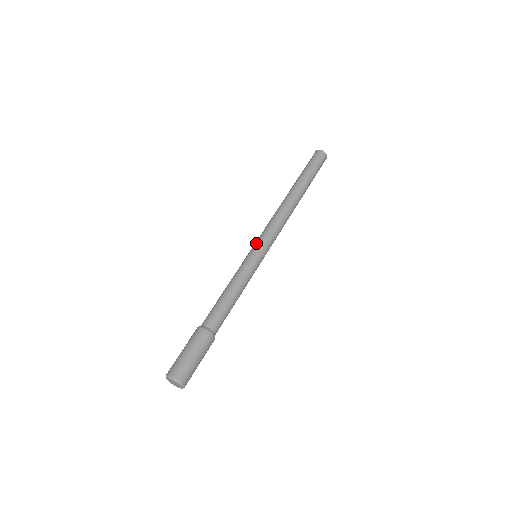
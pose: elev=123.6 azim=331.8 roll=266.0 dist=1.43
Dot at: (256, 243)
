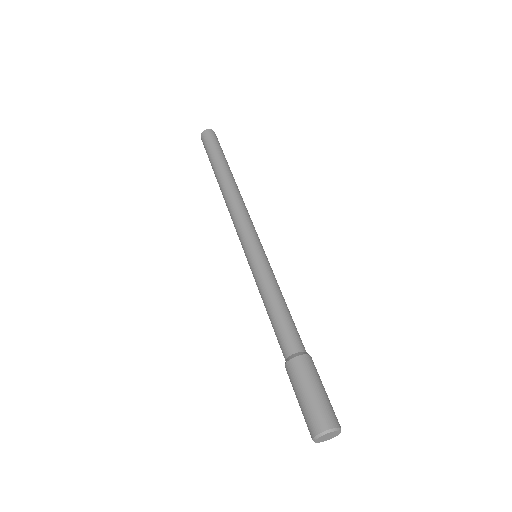
Dot at: (250, 241)
